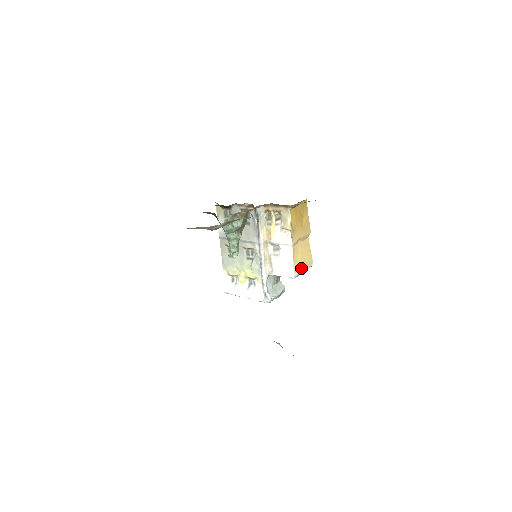
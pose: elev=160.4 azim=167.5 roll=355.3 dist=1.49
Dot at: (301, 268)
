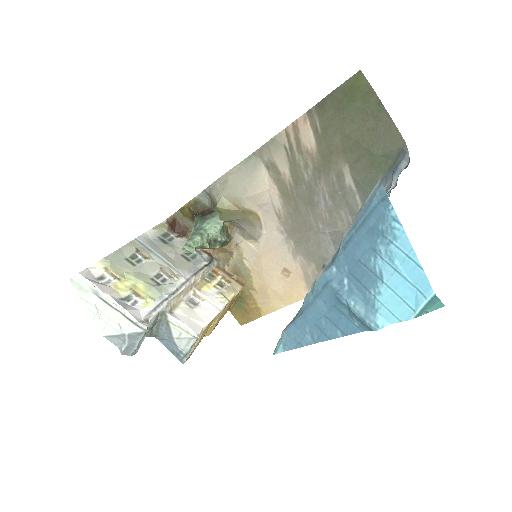
Dot at: (196, 343)
